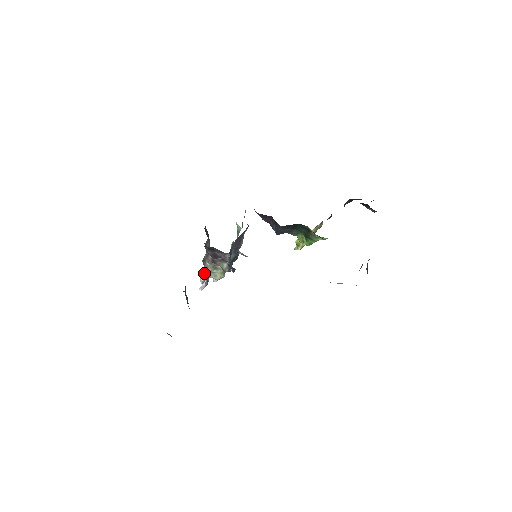
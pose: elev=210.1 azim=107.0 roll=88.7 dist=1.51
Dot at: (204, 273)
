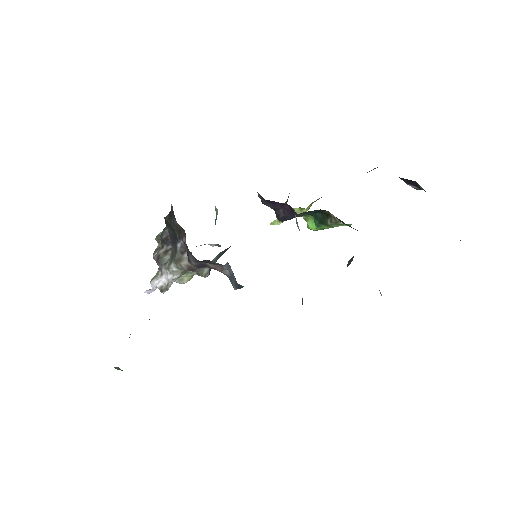
Dot at: (161, 277)
